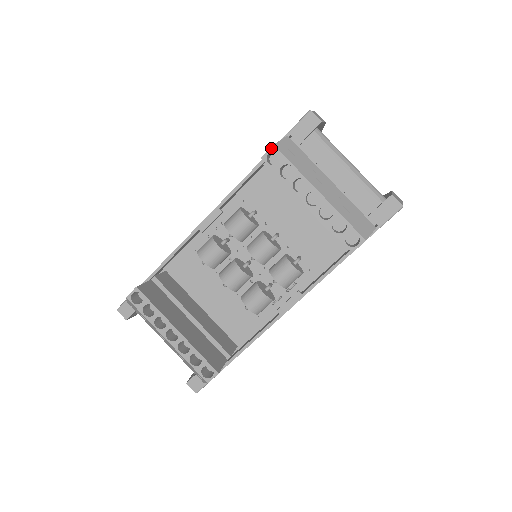
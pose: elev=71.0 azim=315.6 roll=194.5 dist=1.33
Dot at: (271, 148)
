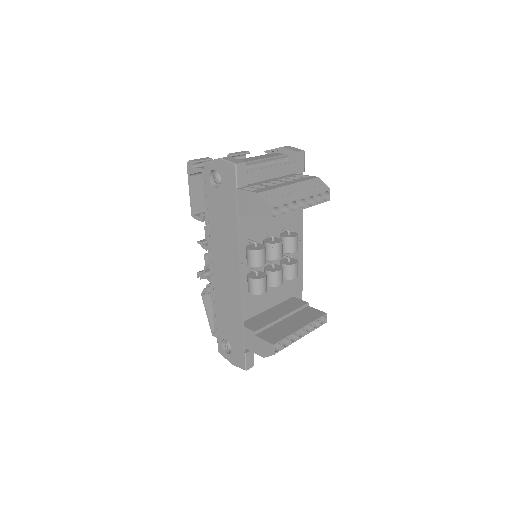
Dot at: (271, 210)
